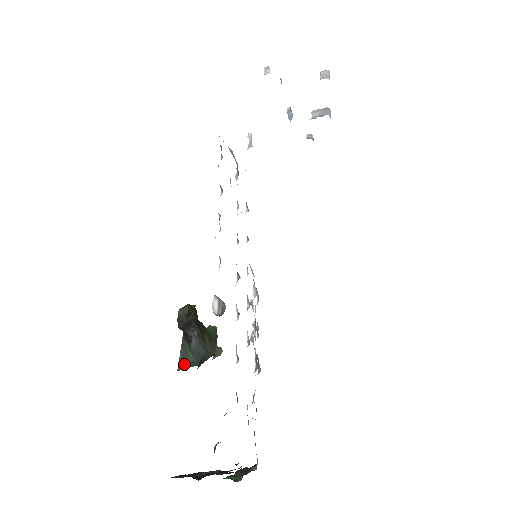
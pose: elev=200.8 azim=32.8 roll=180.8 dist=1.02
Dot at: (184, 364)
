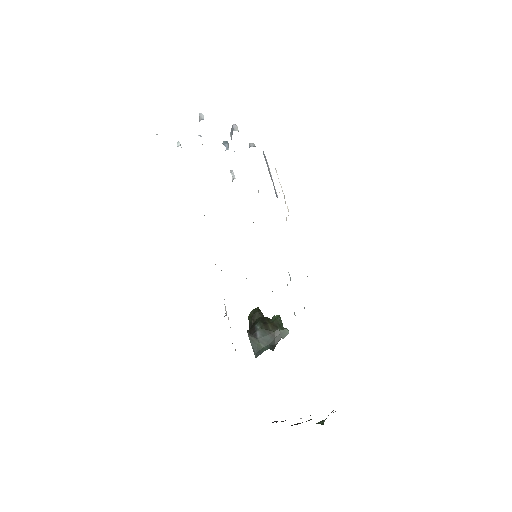
Dot at: (258, 352)
